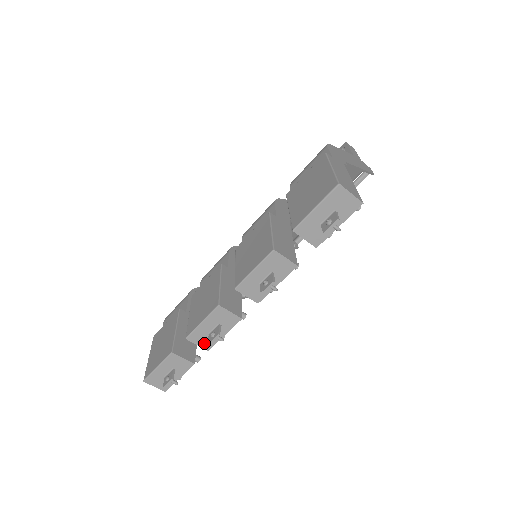
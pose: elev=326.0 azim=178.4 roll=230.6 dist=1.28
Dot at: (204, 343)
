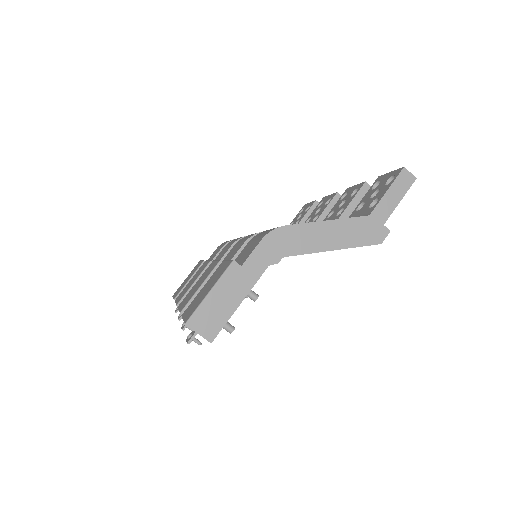
Dot at: occluded
